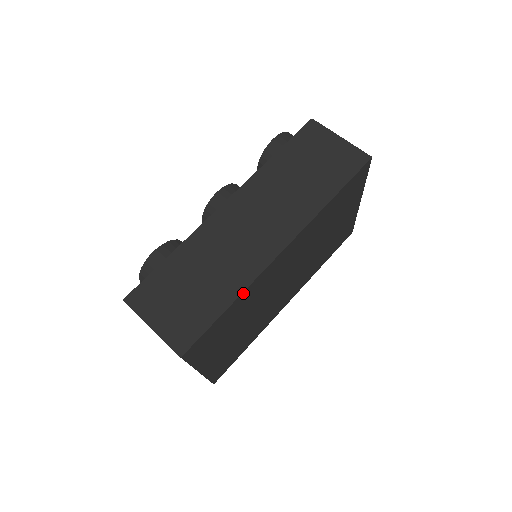
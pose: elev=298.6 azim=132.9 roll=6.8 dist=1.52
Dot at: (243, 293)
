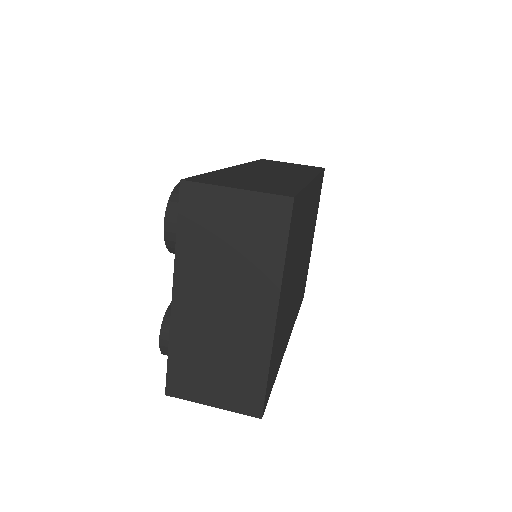
Dot at: (306, 188)
